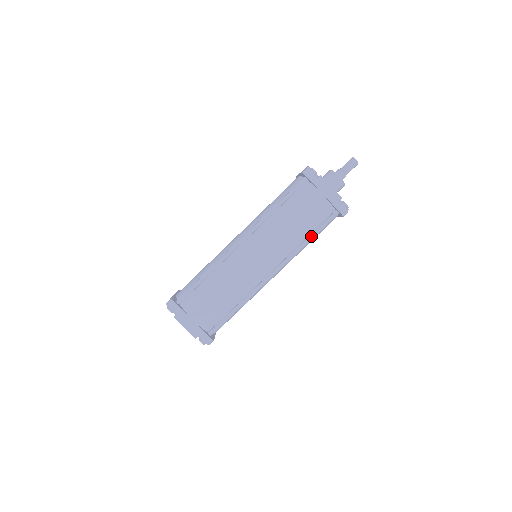
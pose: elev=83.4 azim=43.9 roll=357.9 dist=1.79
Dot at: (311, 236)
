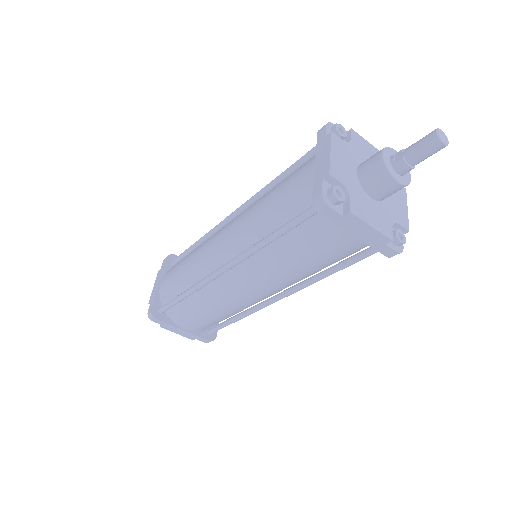
Dot at: (274, 231)
